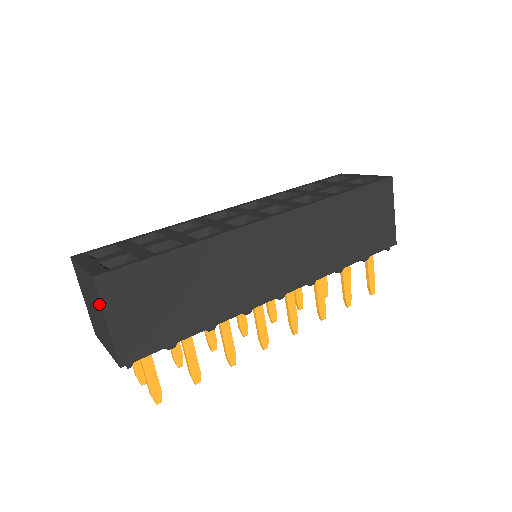
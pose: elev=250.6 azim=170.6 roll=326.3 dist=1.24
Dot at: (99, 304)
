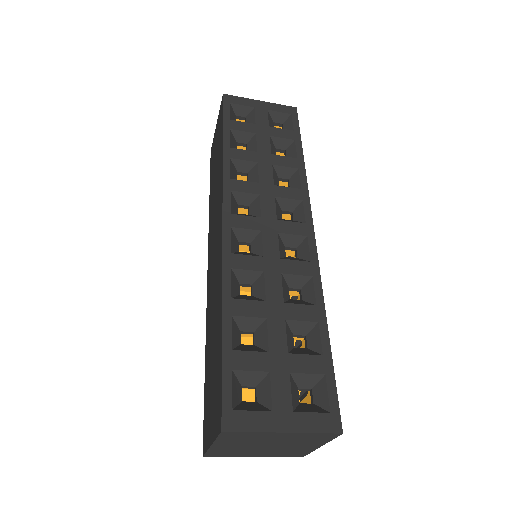
Dot at: (322, 442)
